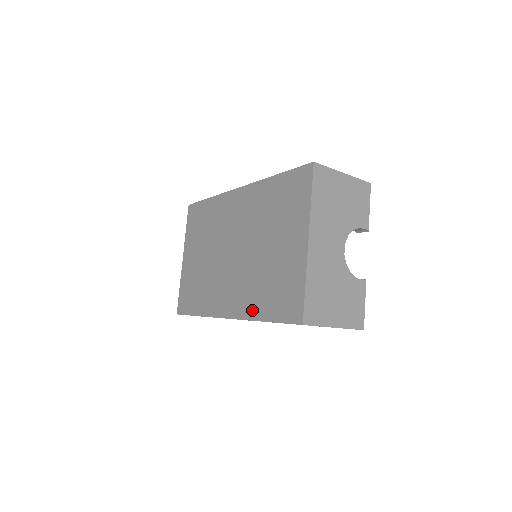
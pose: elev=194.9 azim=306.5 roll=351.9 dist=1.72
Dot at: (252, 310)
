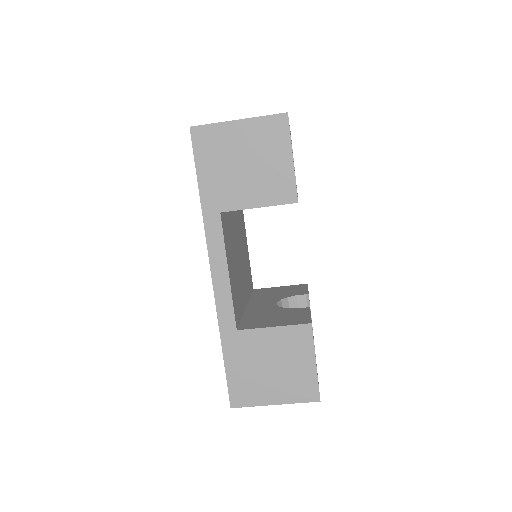
Dot at: occluded
